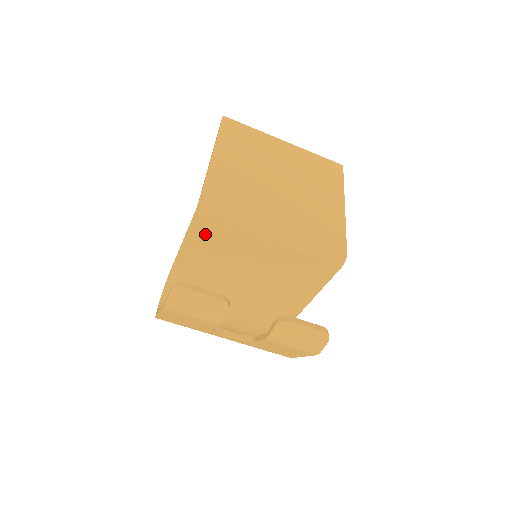
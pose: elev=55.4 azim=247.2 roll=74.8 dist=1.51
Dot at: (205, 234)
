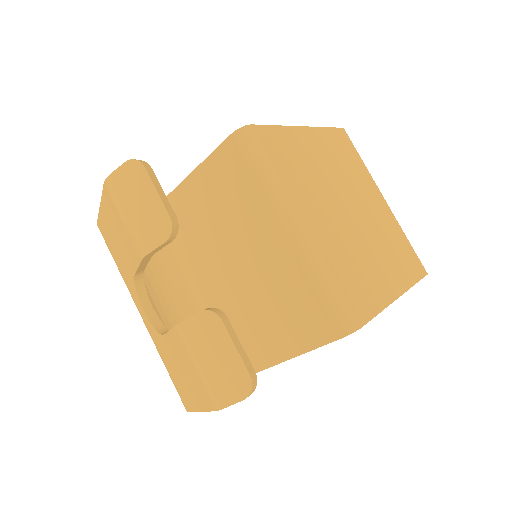
Dot at: (224, 171)
